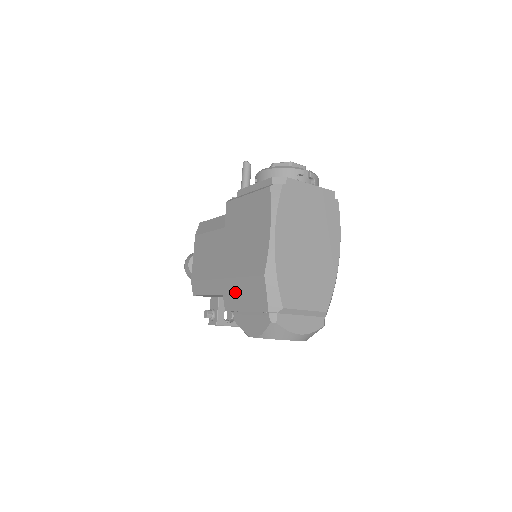
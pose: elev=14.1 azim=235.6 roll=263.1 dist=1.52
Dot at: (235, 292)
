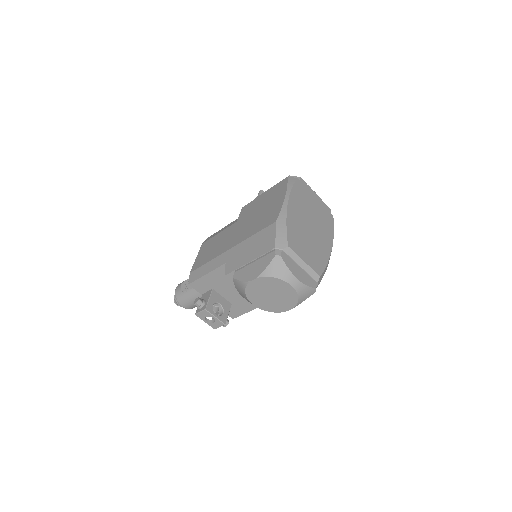
Dot at: (241, 252)
